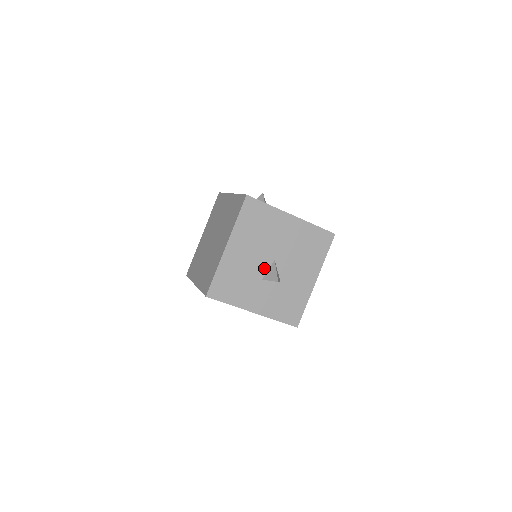
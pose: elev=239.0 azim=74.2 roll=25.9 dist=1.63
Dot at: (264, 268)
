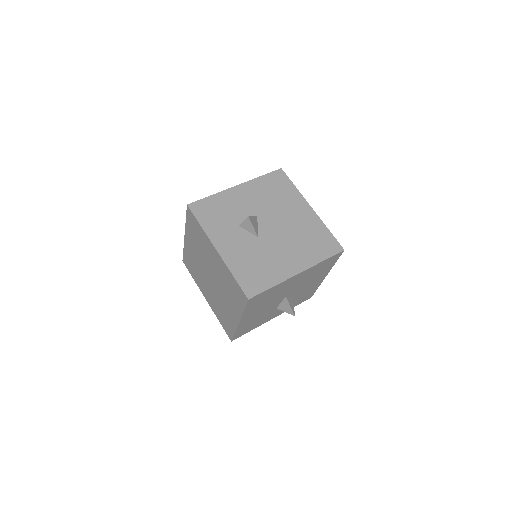
Dot at: (277, 304)
